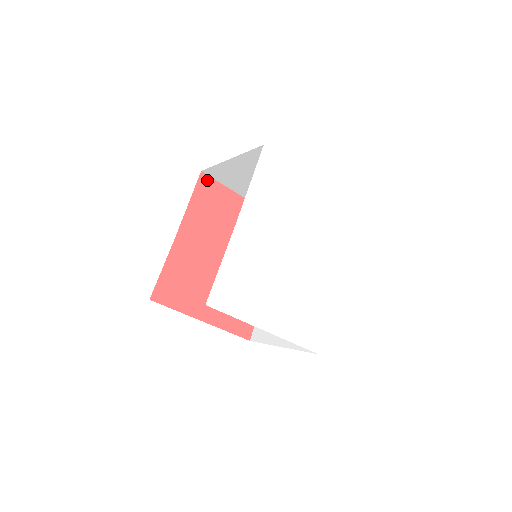
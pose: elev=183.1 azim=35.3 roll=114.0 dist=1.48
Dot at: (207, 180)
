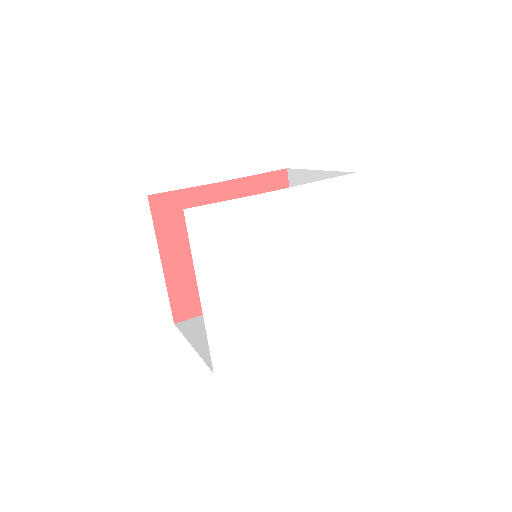
Dot at: (284, 179)
